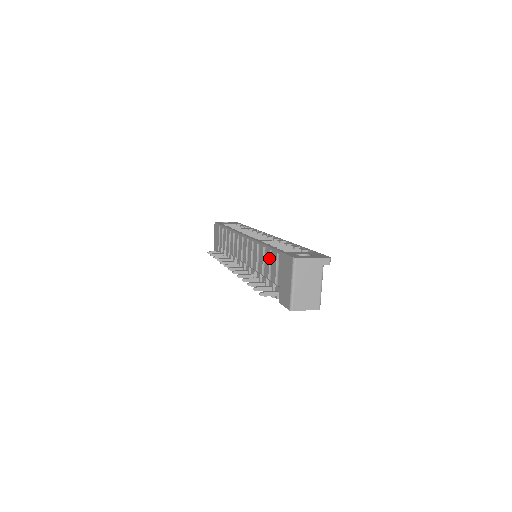
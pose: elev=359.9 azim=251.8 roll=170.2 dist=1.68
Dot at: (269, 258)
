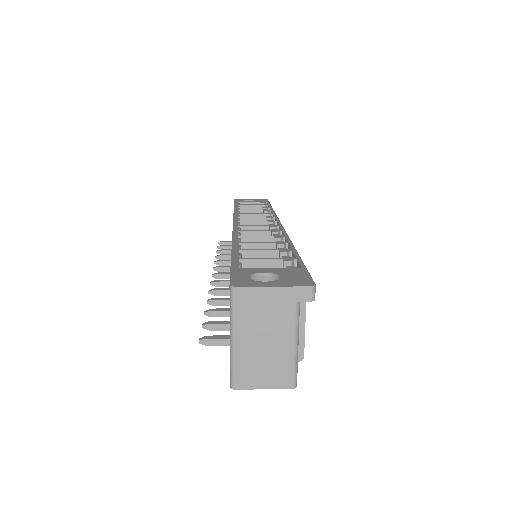
Dot at: occluded
